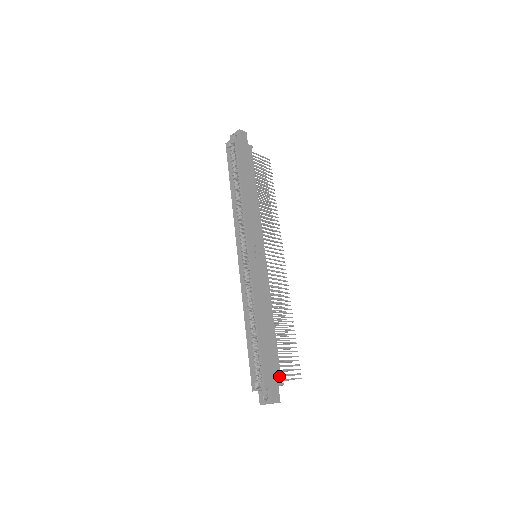
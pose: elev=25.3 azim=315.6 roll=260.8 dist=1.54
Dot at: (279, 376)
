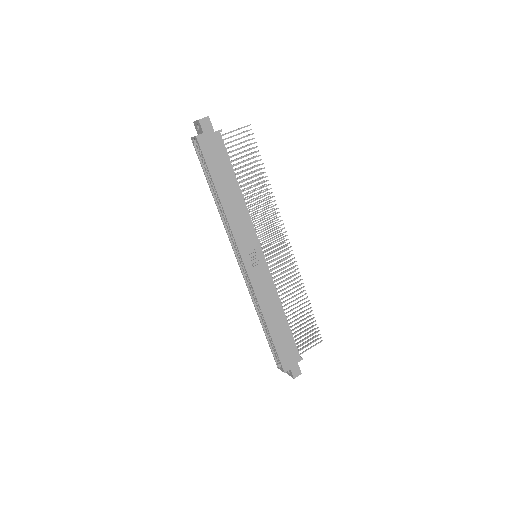
Dot at: (297, 355)
